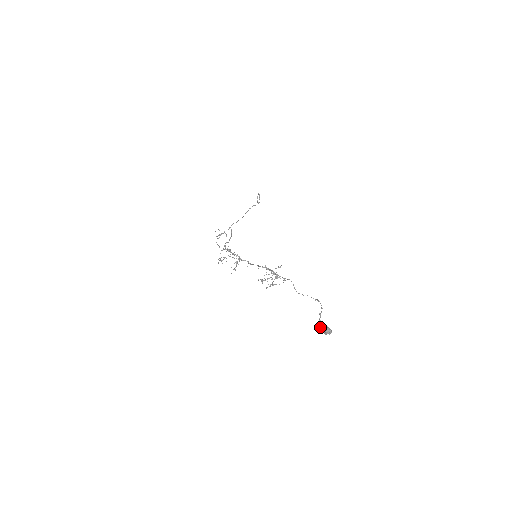
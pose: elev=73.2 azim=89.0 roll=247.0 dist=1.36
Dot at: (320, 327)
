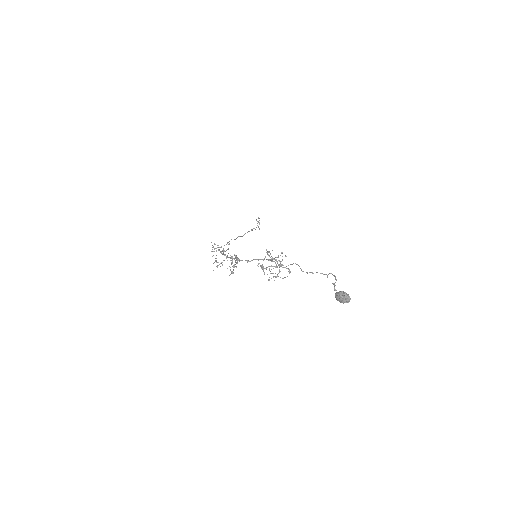
Dot at: (335, 294)
